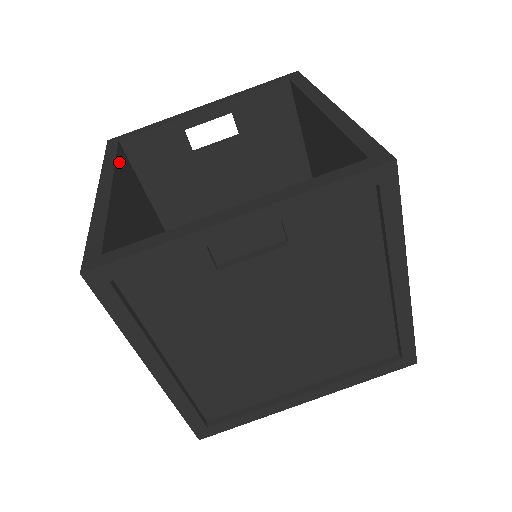
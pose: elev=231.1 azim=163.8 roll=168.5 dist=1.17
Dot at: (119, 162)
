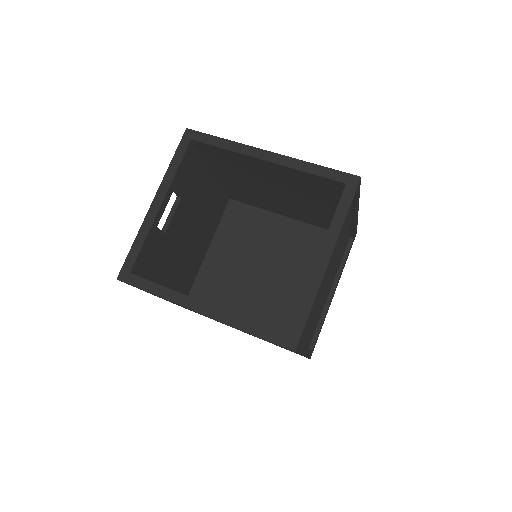
Dot at: (161, 286)
